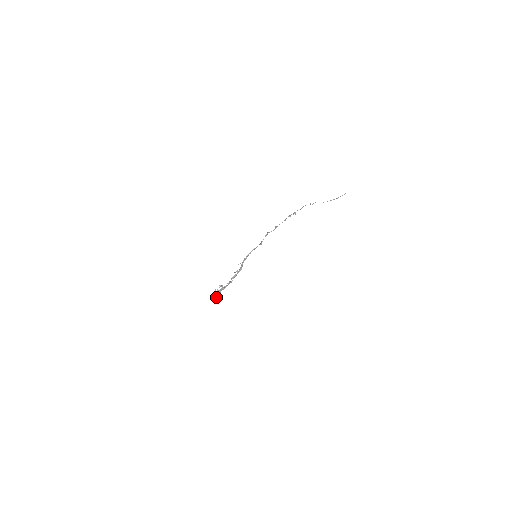
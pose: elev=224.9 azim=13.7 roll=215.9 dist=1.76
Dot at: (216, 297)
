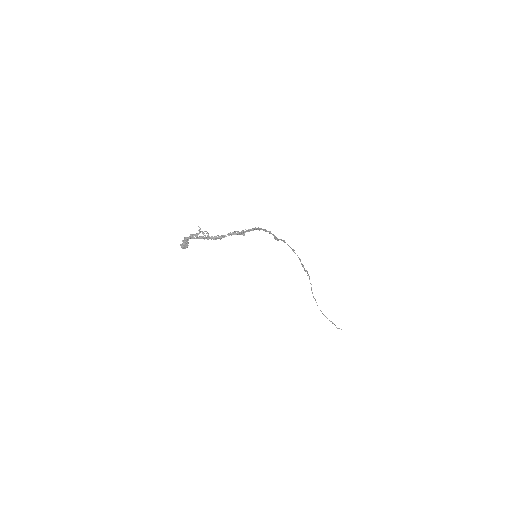
Dot at: (194, 238)
